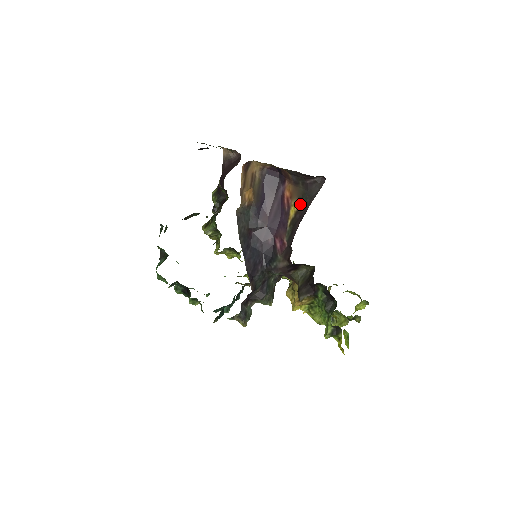
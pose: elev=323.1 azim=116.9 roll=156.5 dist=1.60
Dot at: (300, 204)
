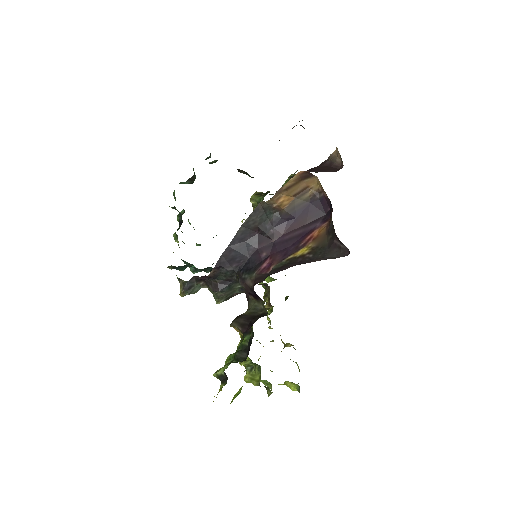
Dot at: (312, 252)
